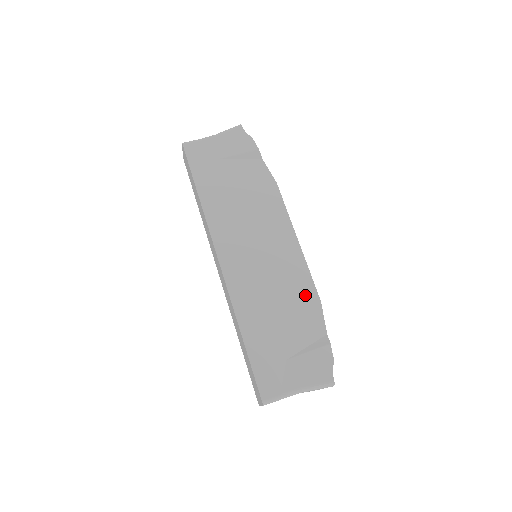
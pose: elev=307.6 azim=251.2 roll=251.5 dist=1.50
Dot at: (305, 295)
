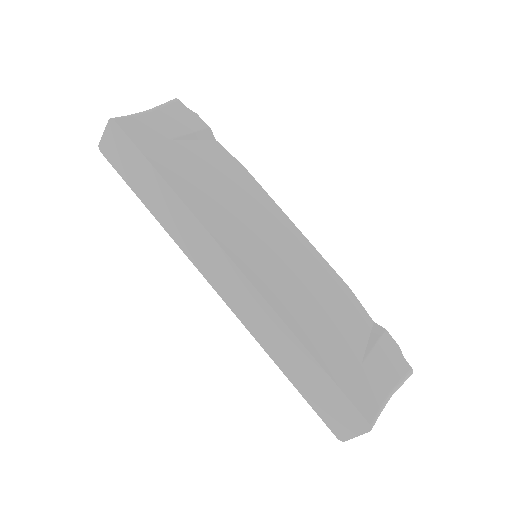
Dot at: (335, 285)
